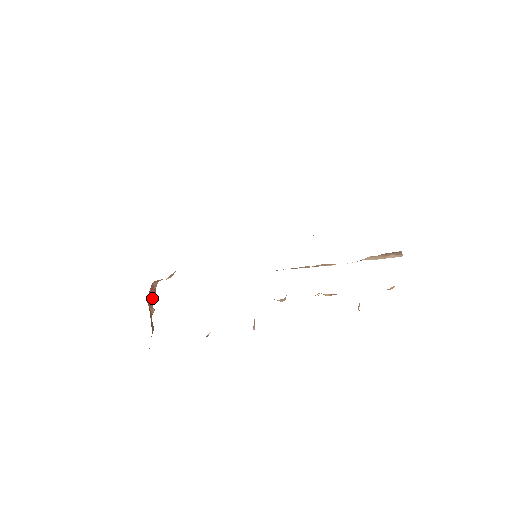
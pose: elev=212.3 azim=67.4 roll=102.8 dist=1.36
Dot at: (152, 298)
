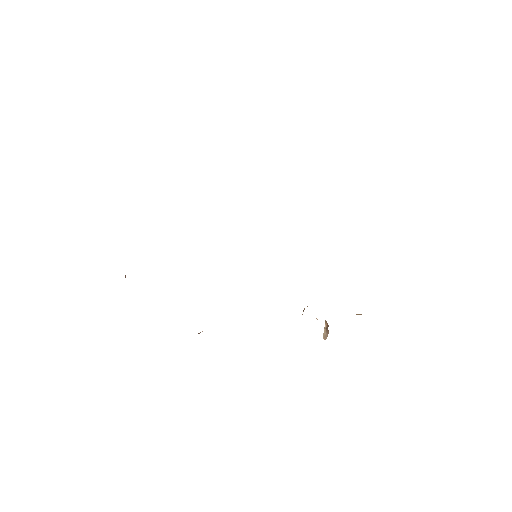
Dot at: occluded
